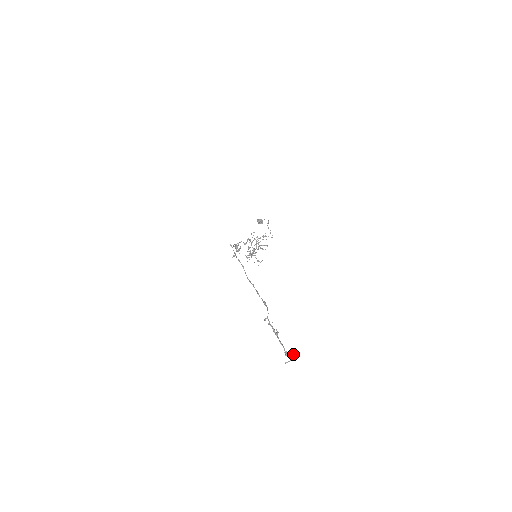
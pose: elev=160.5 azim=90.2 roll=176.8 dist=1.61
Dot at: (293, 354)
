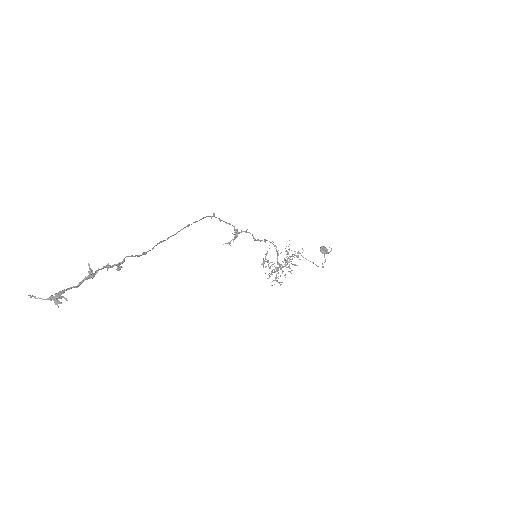
Dot at: (58, 294)
